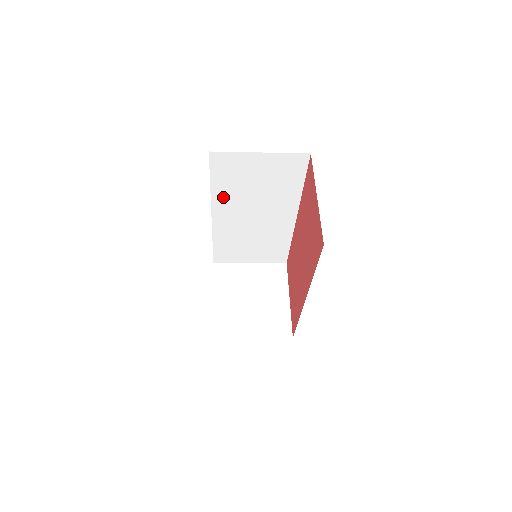
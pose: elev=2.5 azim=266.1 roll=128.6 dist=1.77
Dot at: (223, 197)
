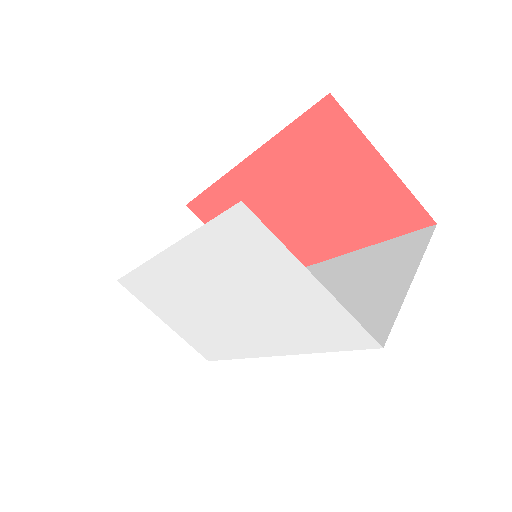
Dot at: occluded
